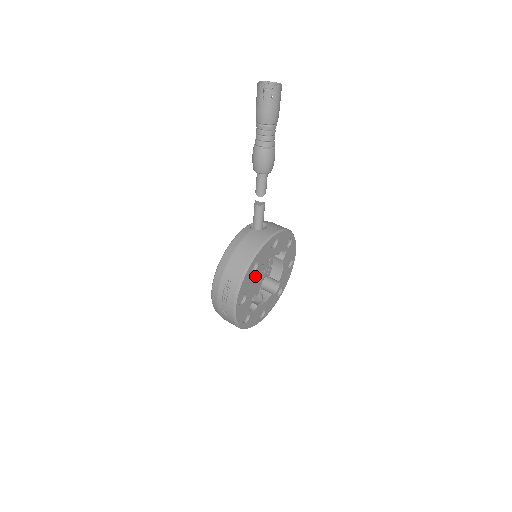
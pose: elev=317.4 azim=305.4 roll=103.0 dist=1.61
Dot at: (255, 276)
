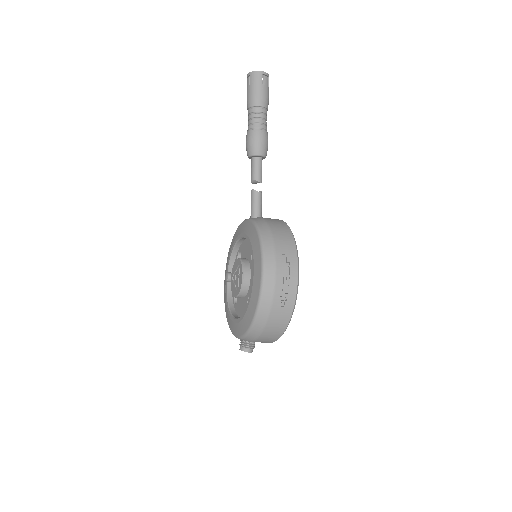
Dot at: occluded
